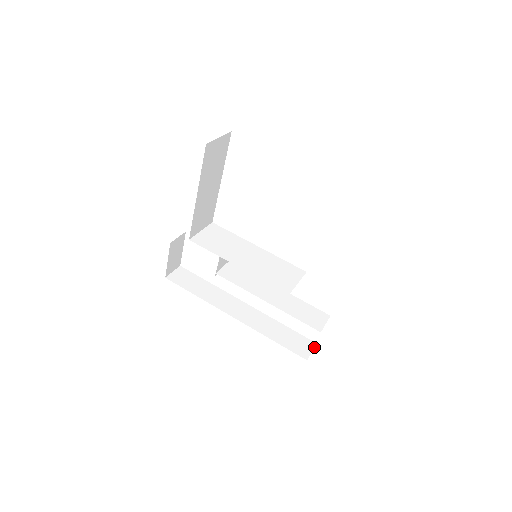
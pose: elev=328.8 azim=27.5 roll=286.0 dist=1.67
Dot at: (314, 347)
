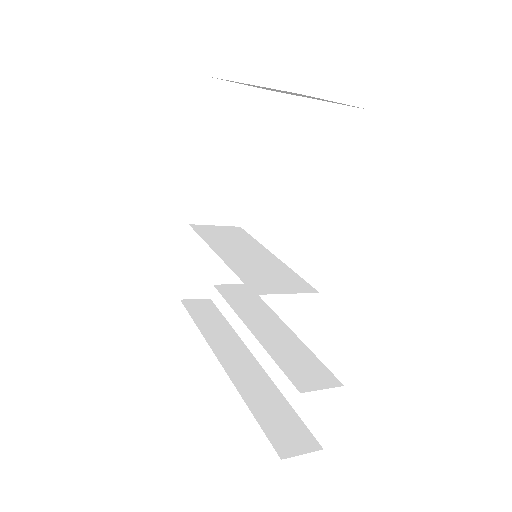
Dot at: (313, 450)
